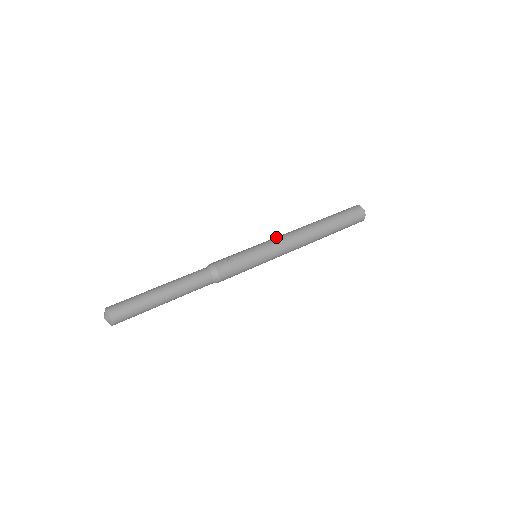
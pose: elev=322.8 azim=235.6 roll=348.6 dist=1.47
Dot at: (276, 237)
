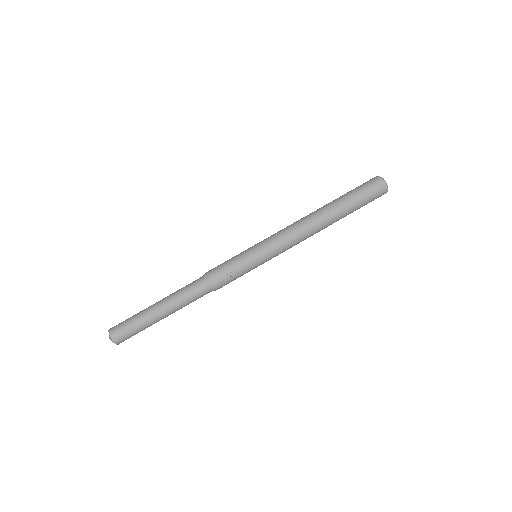
Dot at: (281, 237)
